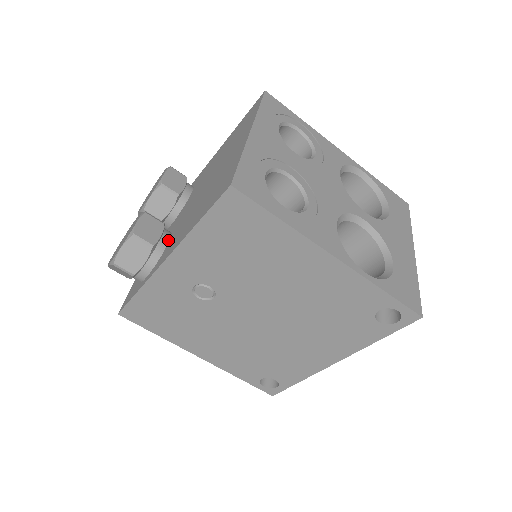
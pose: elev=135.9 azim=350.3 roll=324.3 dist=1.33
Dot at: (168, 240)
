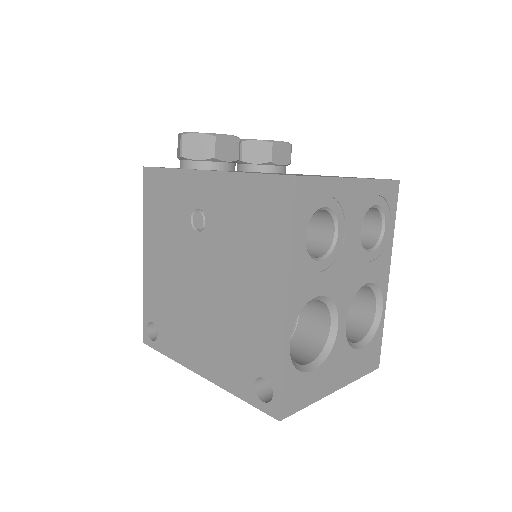
Dot at: (227, 169)
